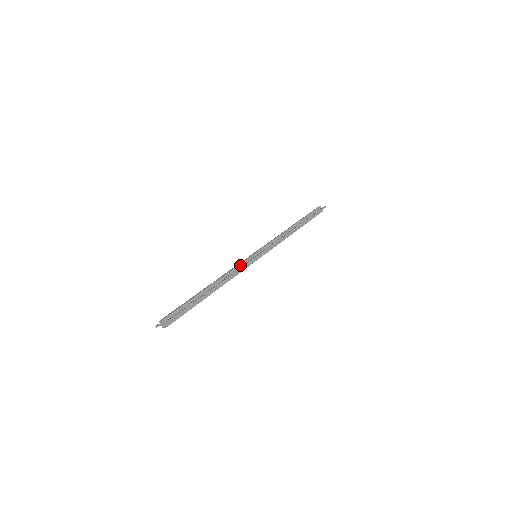
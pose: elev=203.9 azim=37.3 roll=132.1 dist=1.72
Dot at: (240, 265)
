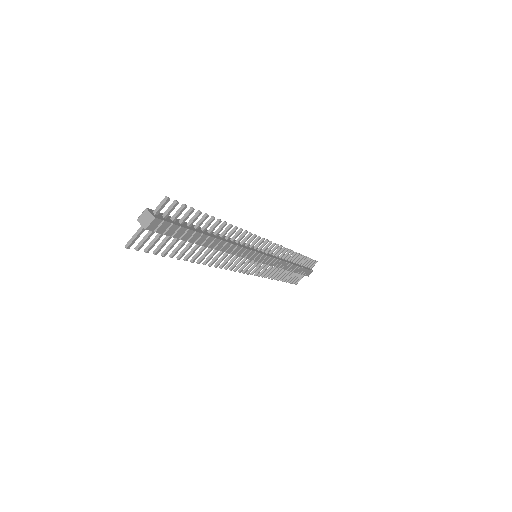
Dot at: occluded
